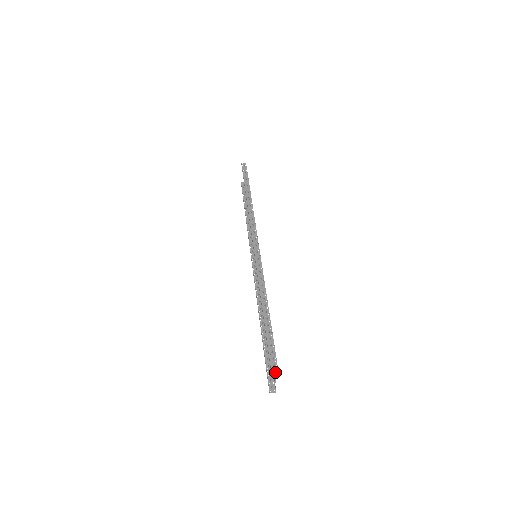
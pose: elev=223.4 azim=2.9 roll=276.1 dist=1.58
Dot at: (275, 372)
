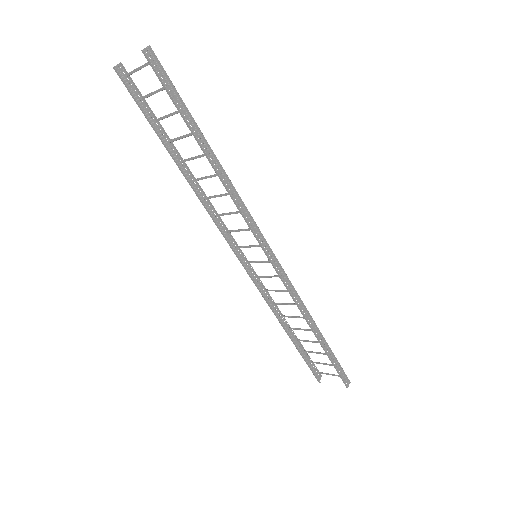
Dot at: (347, 382)
